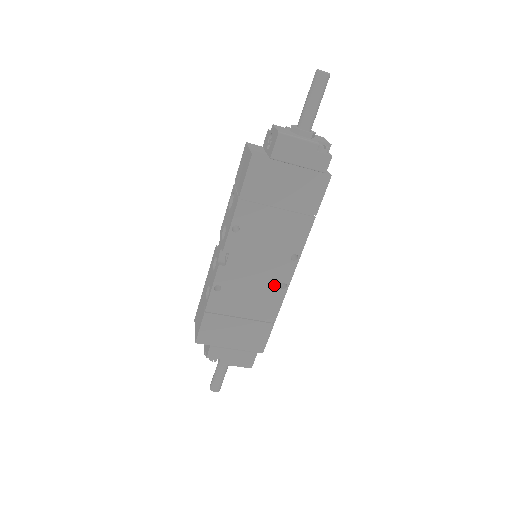
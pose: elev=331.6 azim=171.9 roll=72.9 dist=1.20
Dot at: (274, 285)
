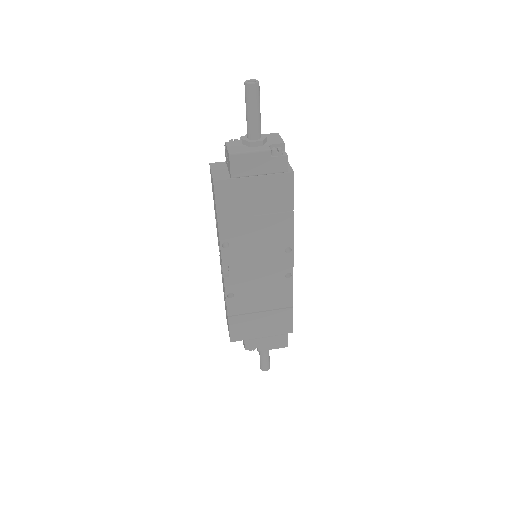
Dot at: (279, 277)
